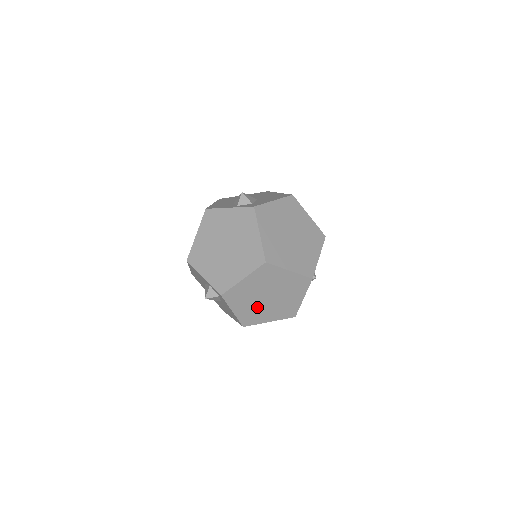
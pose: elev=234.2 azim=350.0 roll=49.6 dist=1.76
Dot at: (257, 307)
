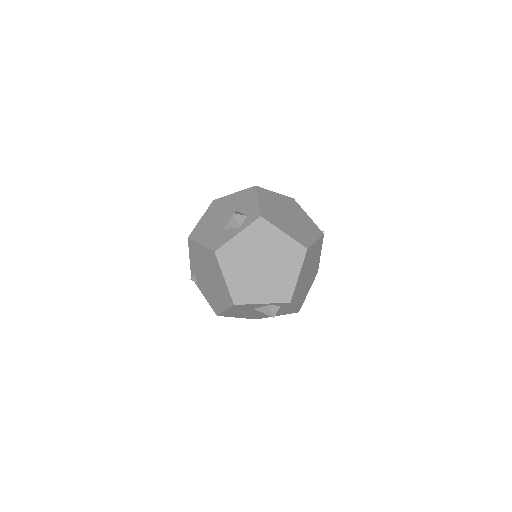
Dot at: (304, 288)
